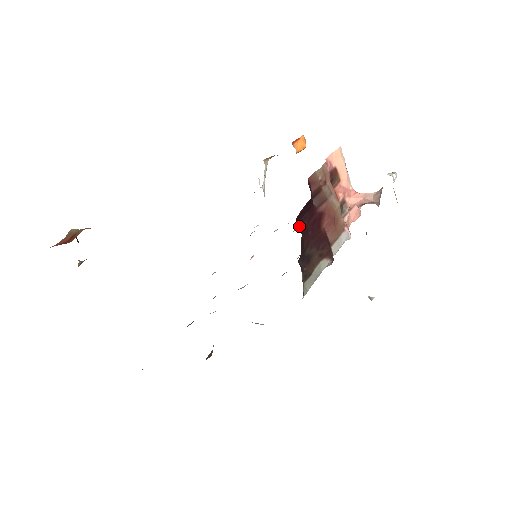
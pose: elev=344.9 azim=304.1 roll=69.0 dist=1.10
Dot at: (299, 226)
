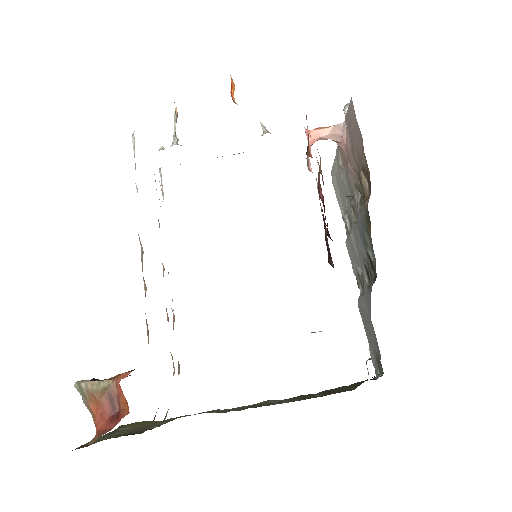
Dot at: (328, 236)
